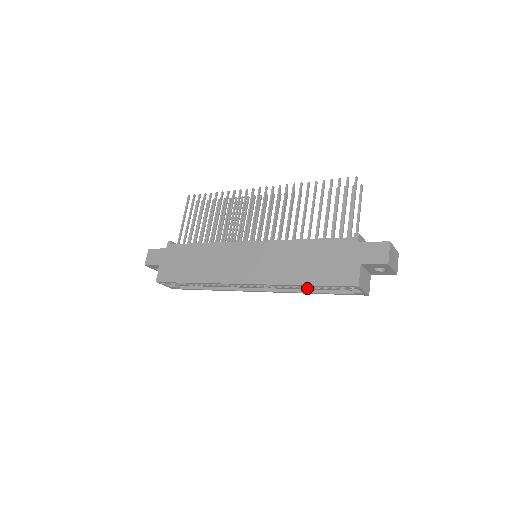
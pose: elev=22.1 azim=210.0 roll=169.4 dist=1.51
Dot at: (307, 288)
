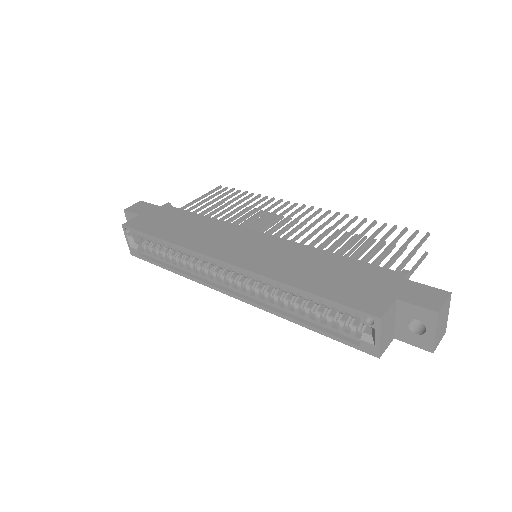
Dot at: (298, 312)
